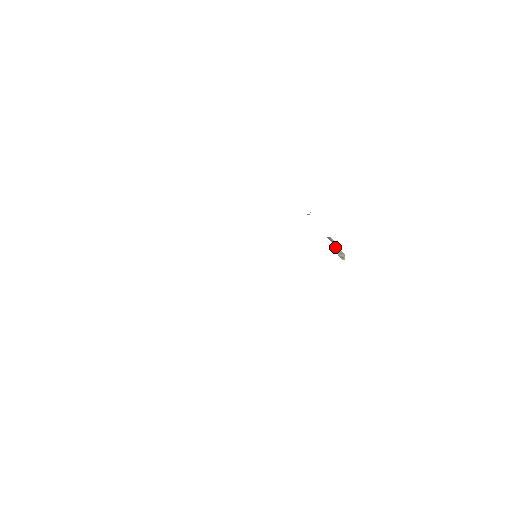
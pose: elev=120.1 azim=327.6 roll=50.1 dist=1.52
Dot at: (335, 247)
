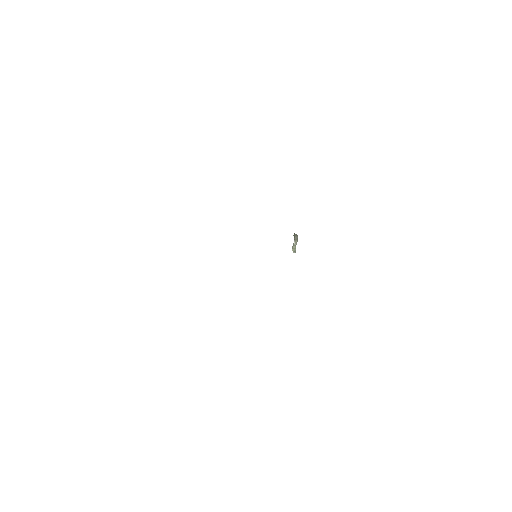
Dot at: (296, 242)
